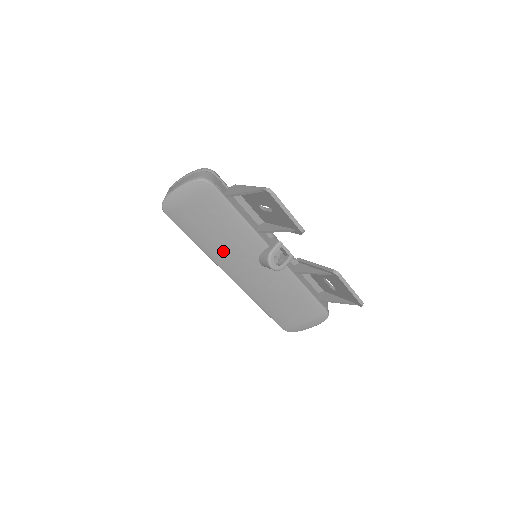
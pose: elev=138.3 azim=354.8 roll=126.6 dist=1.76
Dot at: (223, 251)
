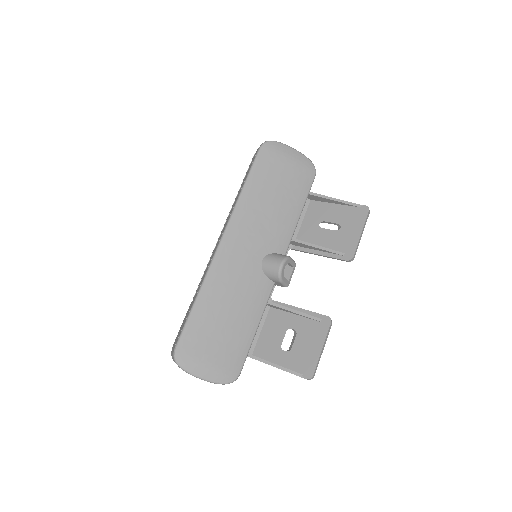
Dot at: (254, 216)
